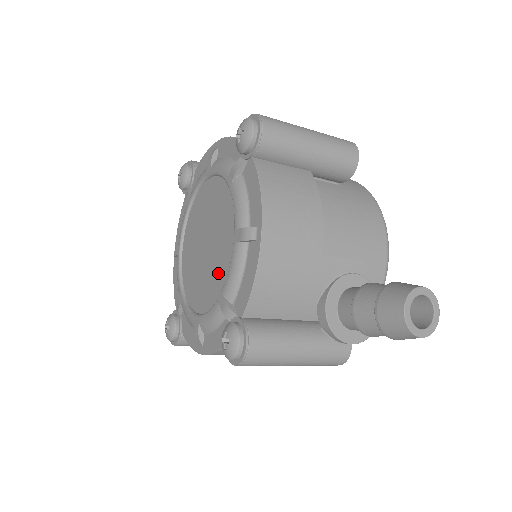
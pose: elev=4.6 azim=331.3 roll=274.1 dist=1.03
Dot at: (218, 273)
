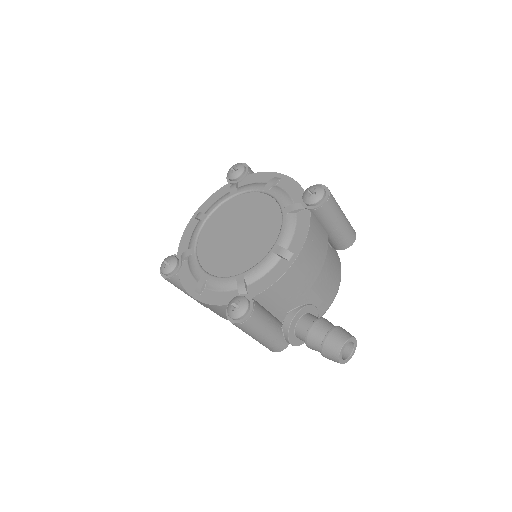
Dot at: (243, 259)
